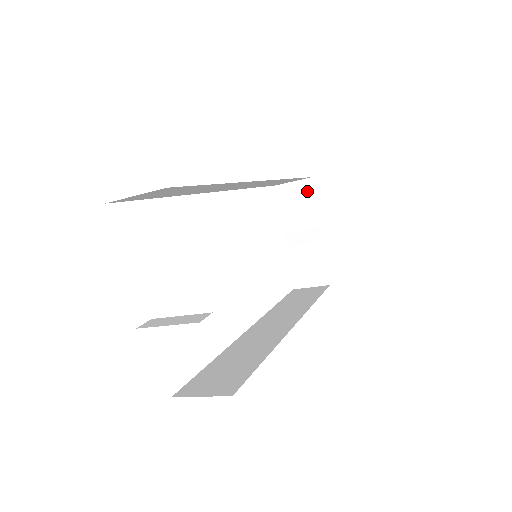
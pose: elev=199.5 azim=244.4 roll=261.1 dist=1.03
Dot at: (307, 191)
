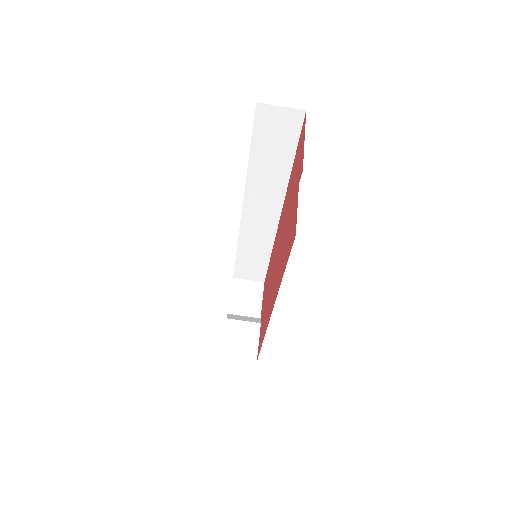
Dot at: (257, 290)
